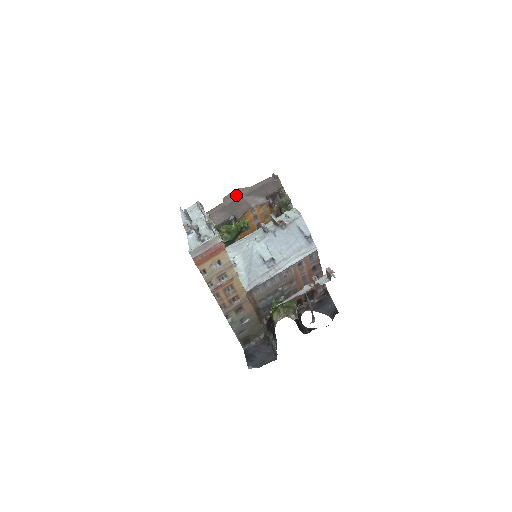
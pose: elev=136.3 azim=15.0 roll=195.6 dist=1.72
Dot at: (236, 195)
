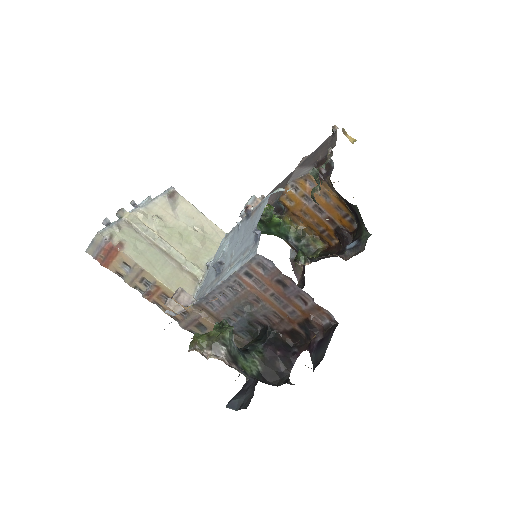
Dot at: occluded
